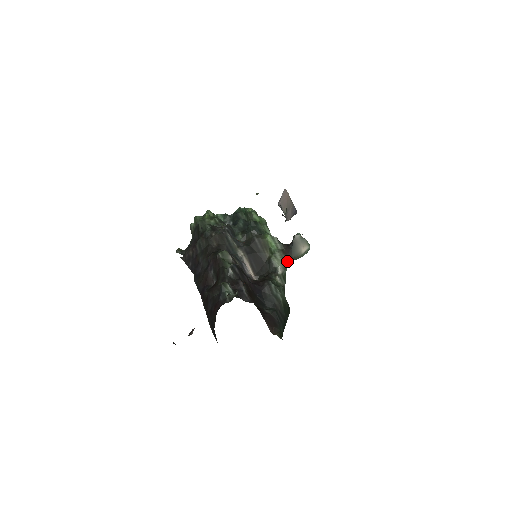
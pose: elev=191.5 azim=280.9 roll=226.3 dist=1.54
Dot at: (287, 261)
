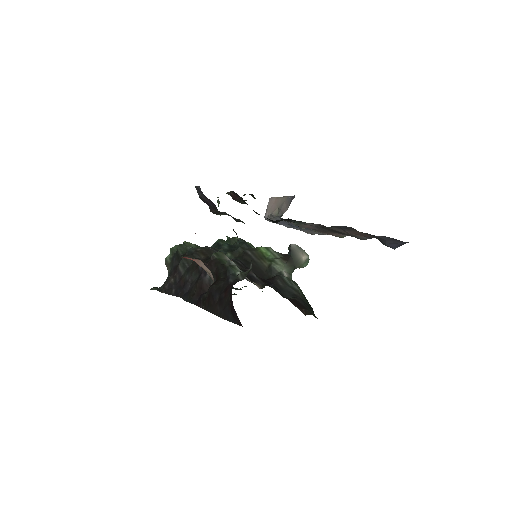
Dot at: (290, 267)
